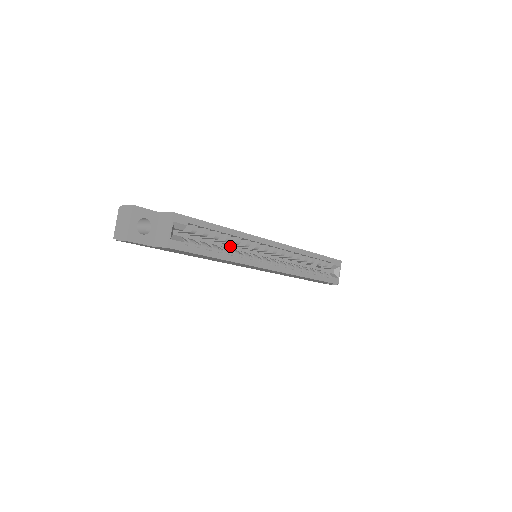
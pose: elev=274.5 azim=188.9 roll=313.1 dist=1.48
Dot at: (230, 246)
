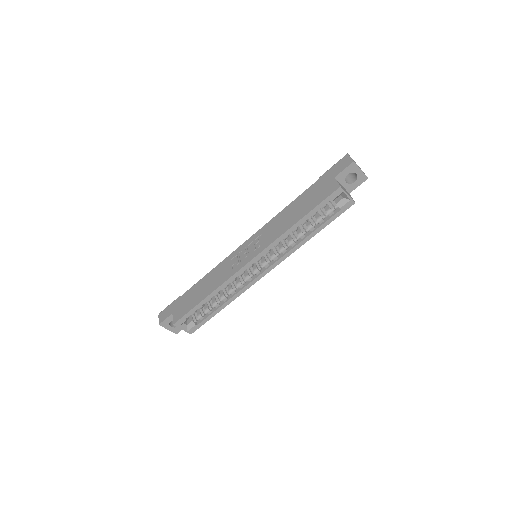
Dot at: occluded
